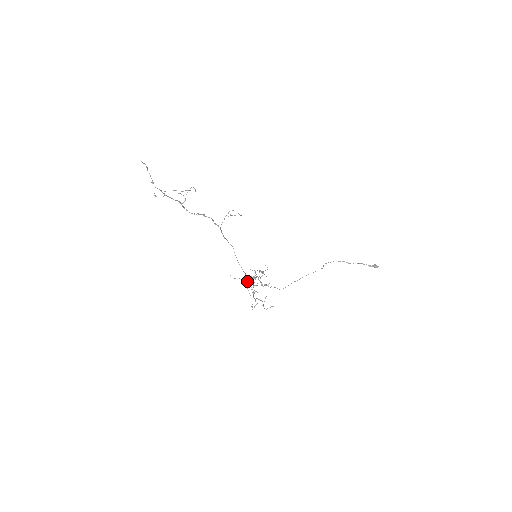
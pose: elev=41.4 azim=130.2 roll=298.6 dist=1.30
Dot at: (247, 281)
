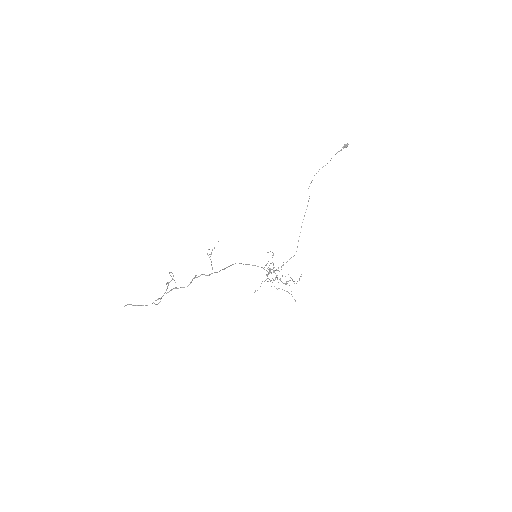
Dot at: occluded
